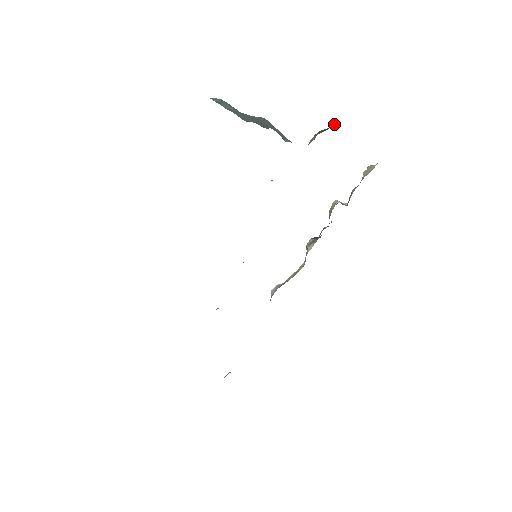
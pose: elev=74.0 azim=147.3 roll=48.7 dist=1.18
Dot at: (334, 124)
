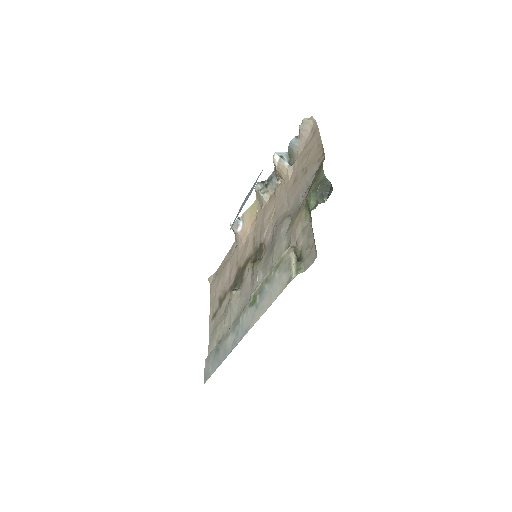
Dot at: (328, 182)
